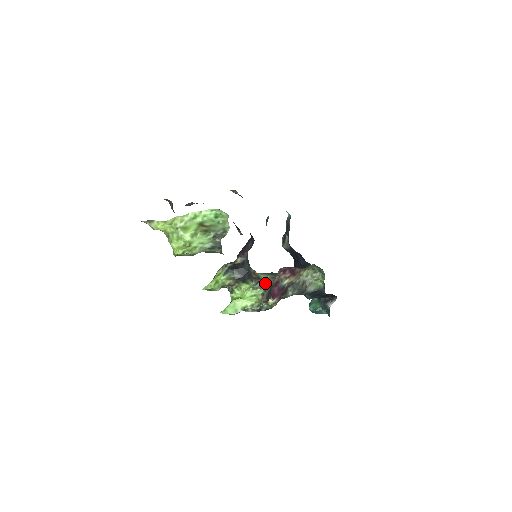
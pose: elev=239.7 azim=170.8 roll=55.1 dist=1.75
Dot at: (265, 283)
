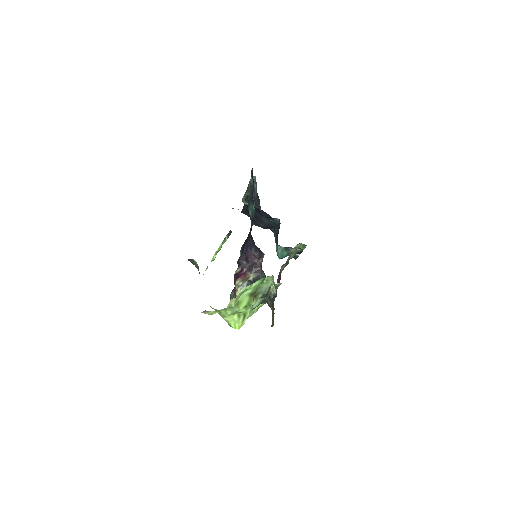
Dot at: (277, 286)
